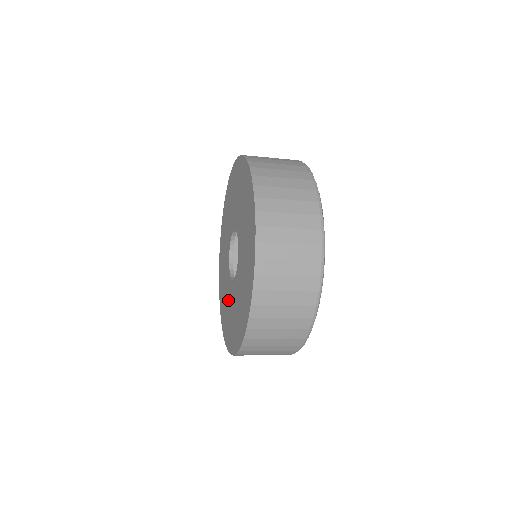
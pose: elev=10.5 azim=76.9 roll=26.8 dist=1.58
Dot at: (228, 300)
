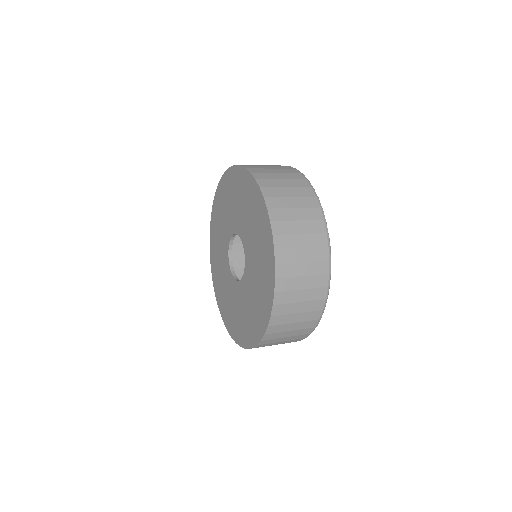
Dot at: (230, 295)
